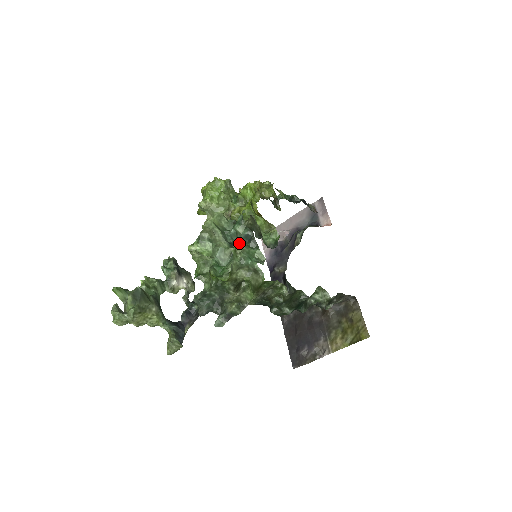
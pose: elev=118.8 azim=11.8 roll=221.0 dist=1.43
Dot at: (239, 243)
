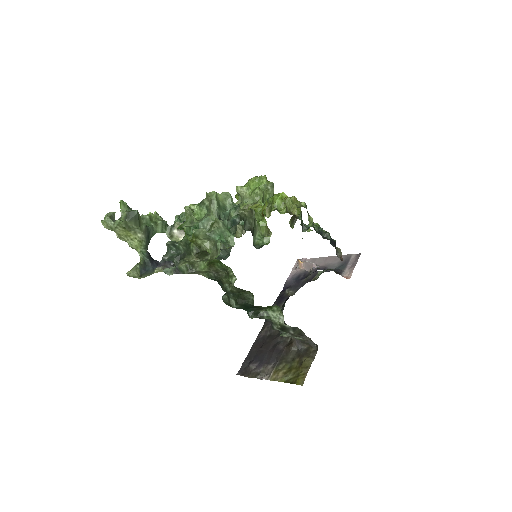
Dot at: (220, 220)
